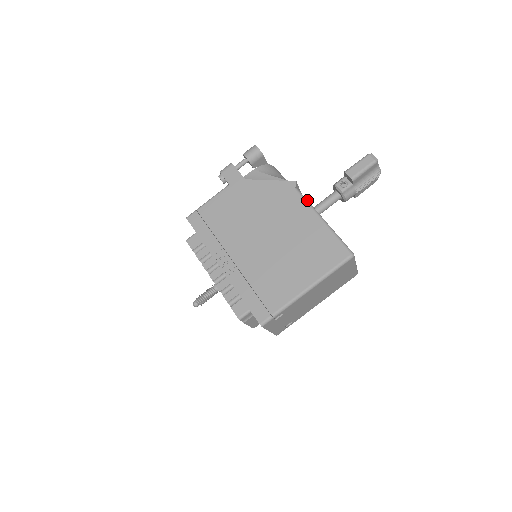
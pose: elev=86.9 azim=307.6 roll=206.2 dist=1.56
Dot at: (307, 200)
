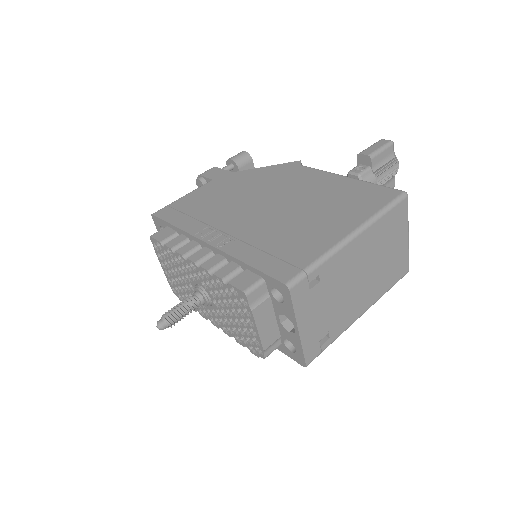
Dot at: (320, 170)
